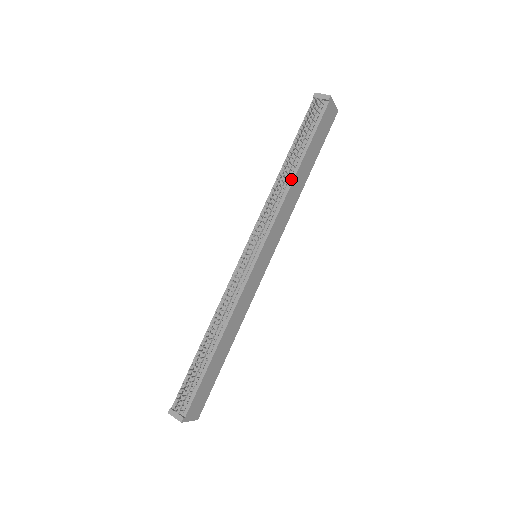
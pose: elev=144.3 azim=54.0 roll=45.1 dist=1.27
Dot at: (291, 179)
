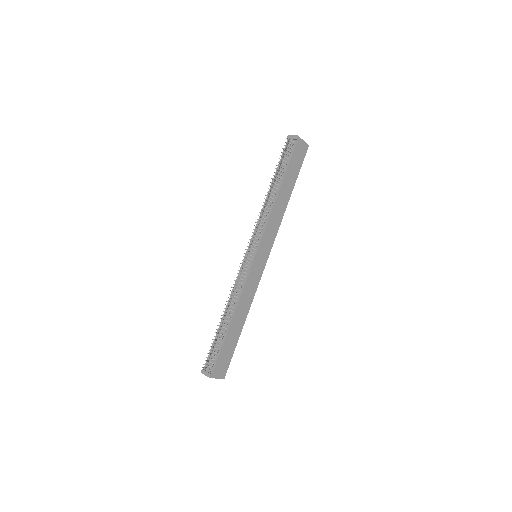
Dot at: (275, 198)
